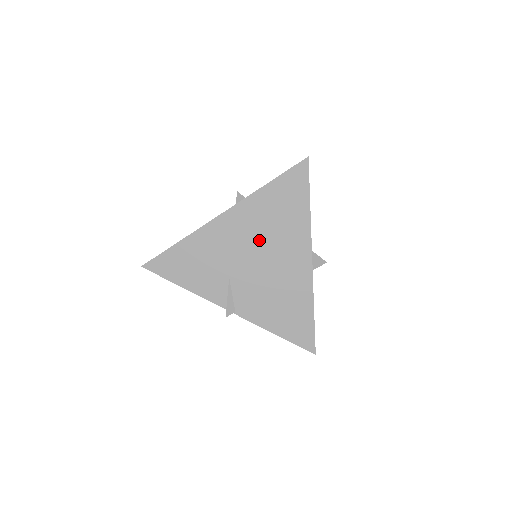
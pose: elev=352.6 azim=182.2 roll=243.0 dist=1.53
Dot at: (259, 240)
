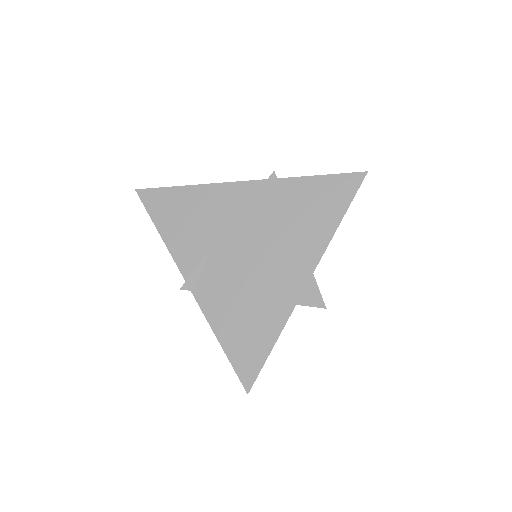
Dot at: (265, 229)
